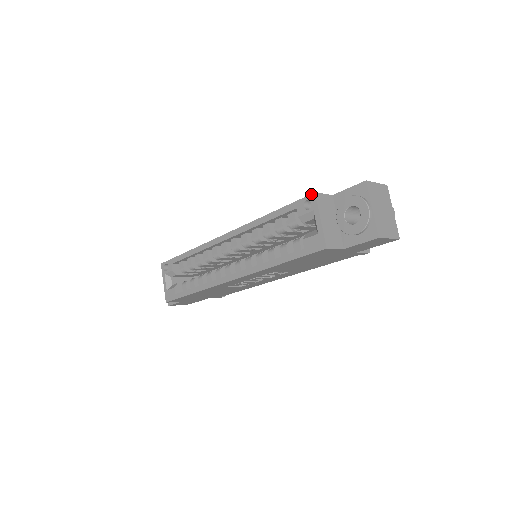
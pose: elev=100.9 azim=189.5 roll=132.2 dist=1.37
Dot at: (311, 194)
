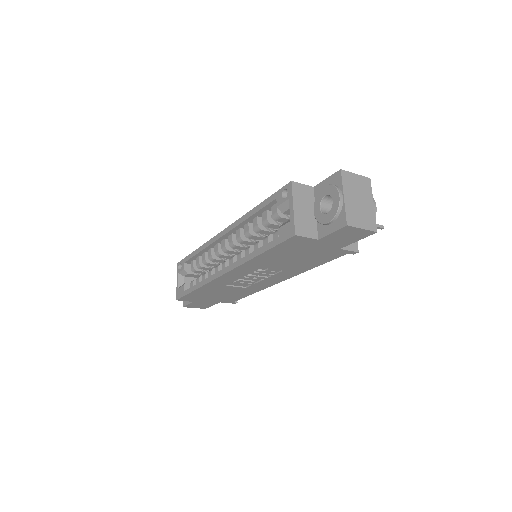
Dot at: (288, 183)
